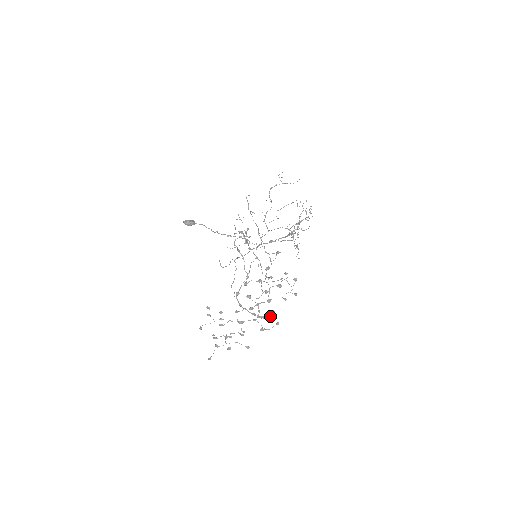
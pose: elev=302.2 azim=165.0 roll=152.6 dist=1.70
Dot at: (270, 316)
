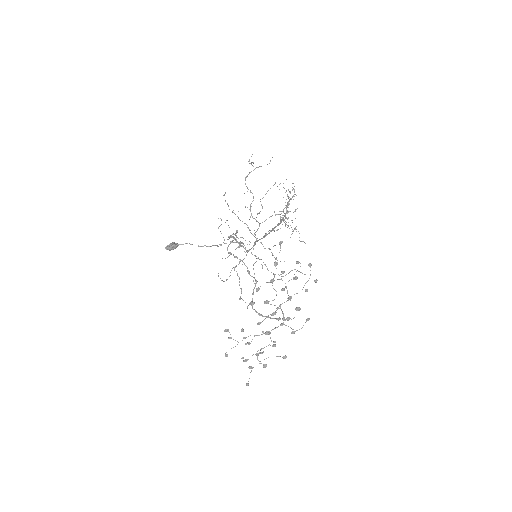
Dot at: occluded
